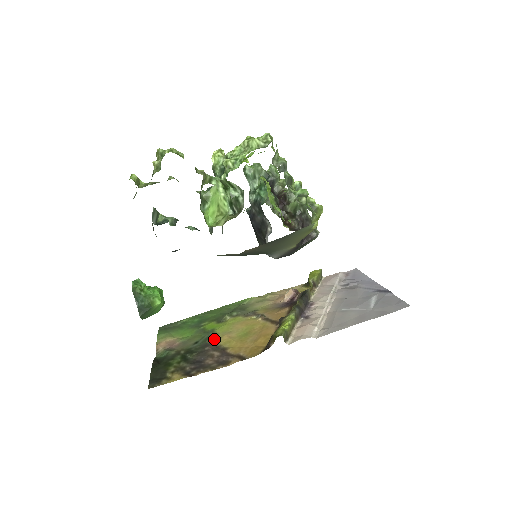
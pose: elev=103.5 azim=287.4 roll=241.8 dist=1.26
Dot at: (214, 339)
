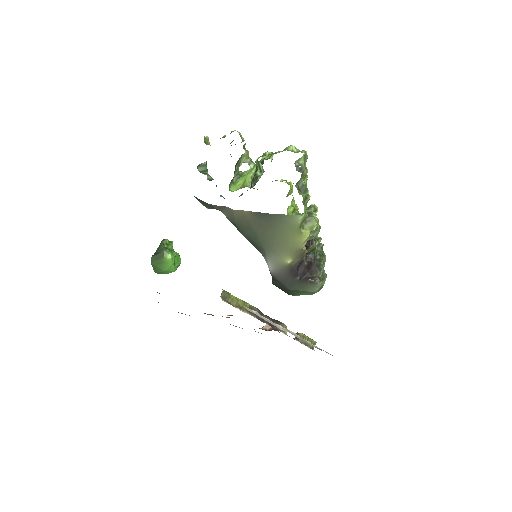
Dot at: occluded
